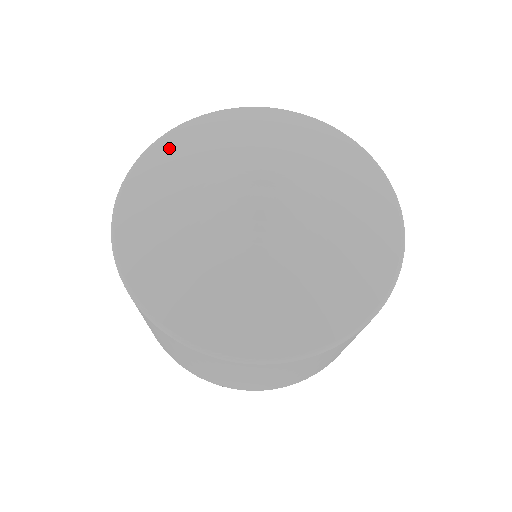
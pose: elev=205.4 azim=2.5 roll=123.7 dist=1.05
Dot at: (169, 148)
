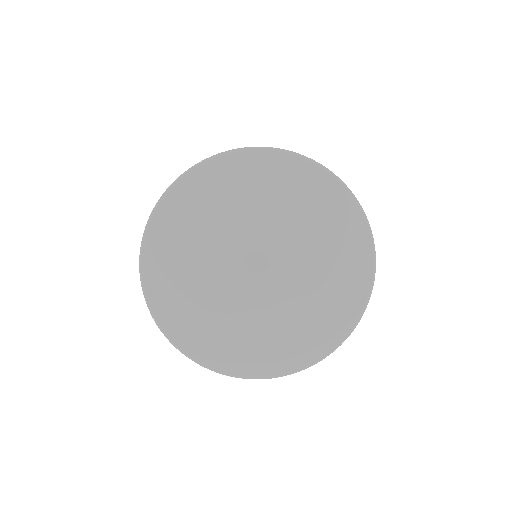
Dot at: (173, 211)
